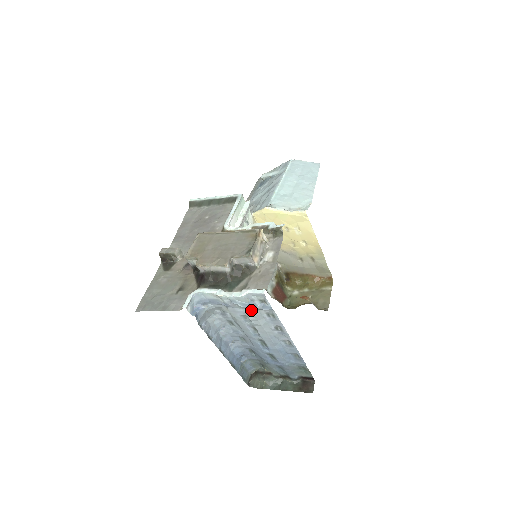
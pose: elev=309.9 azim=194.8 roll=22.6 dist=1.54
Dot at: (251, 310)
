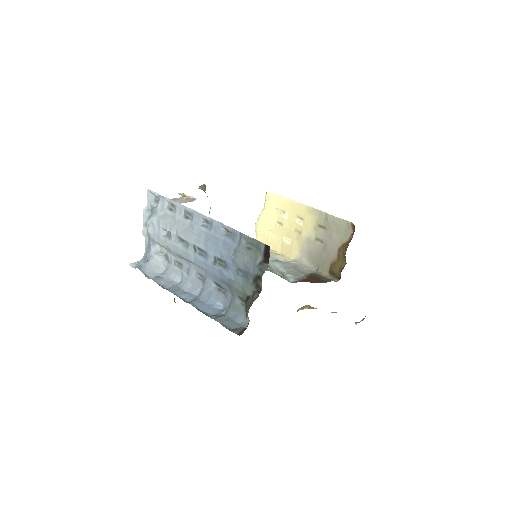
Dot at: (158, 218)
